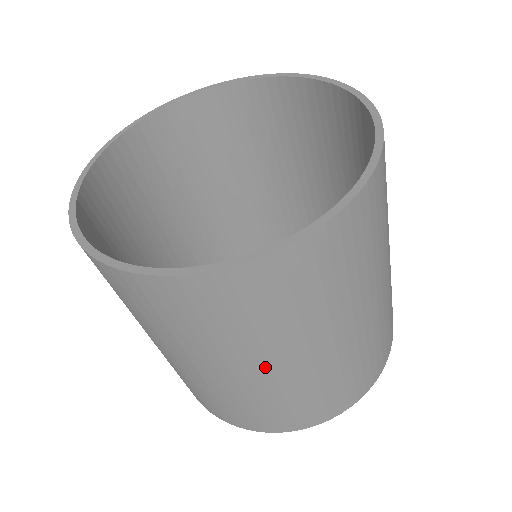
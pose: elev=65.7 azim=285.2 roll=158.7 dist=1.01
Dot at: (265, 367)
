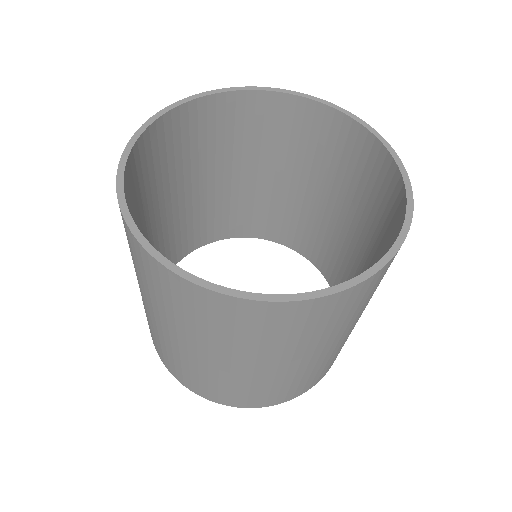
Dot at: (251, 365)
